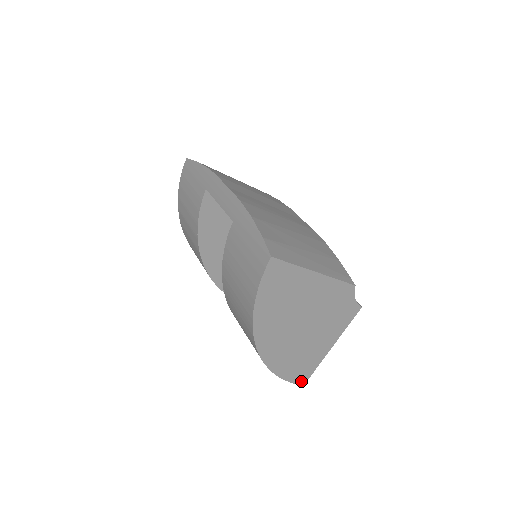
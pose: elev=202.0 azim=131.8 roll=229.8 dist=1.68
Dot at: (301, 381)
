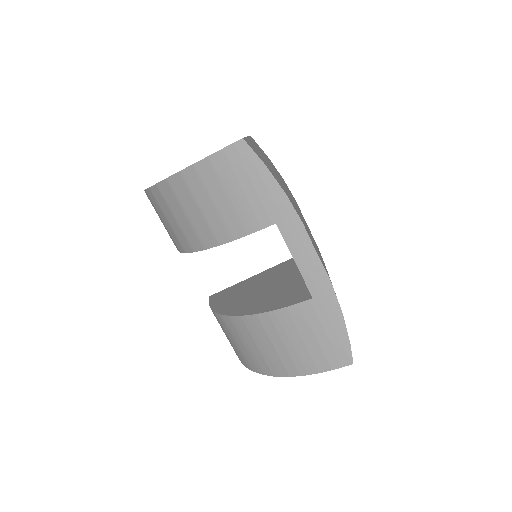
Dot at: occluded
